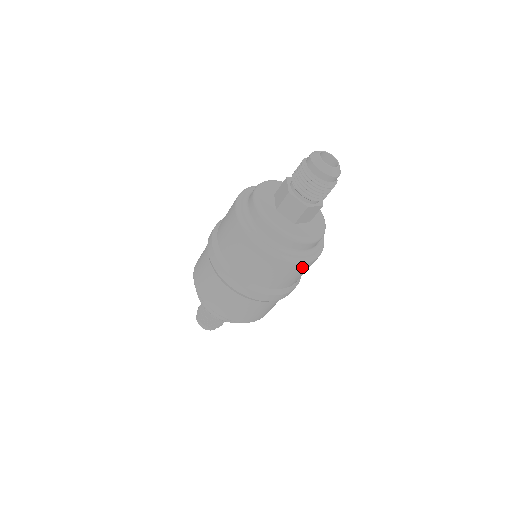
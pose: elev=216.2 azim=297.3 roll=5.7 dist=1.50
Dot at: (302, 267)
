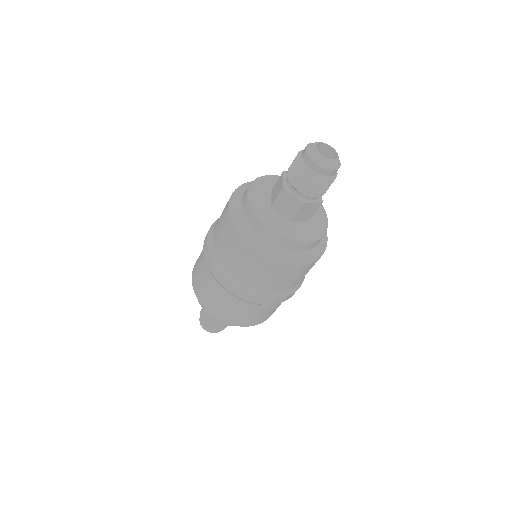
Dot at: (299, 269)
